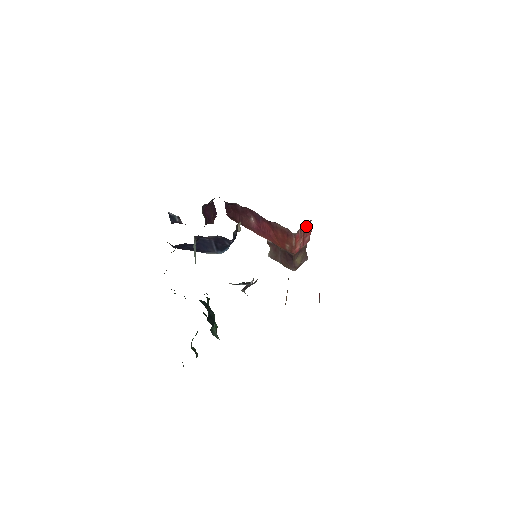
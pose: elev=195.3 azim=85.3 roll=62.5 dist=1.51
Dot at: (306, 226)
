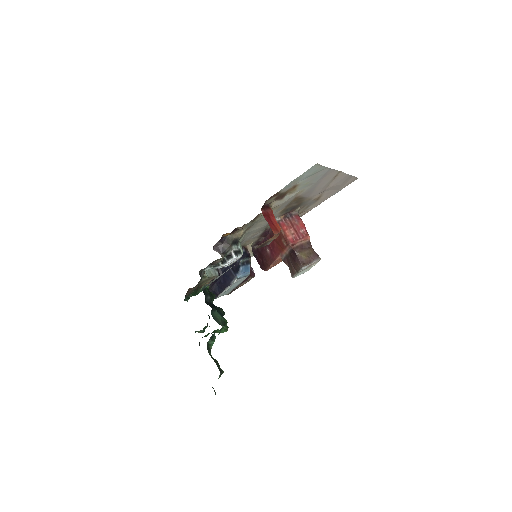
Dot at: (292, 218)
